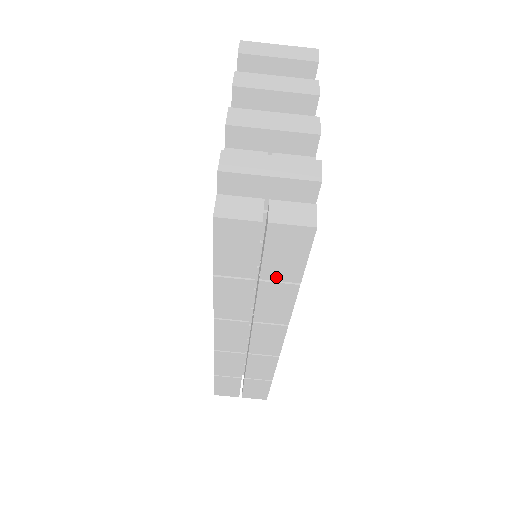
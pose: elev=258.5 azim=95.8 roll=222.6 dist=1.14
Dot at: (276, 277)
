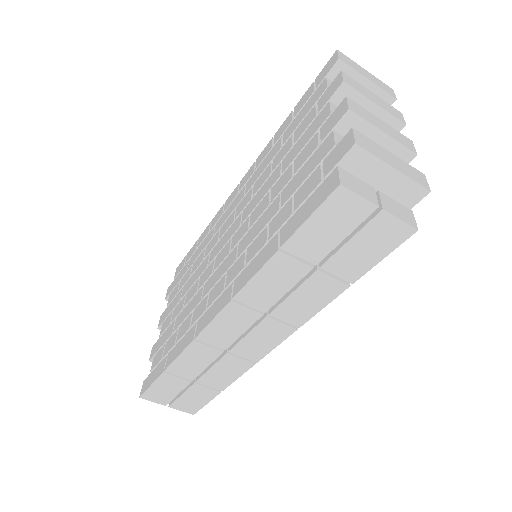
Dot at: (336, 270)
